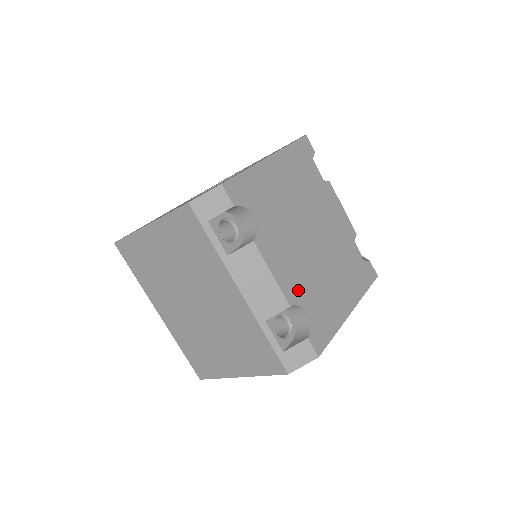
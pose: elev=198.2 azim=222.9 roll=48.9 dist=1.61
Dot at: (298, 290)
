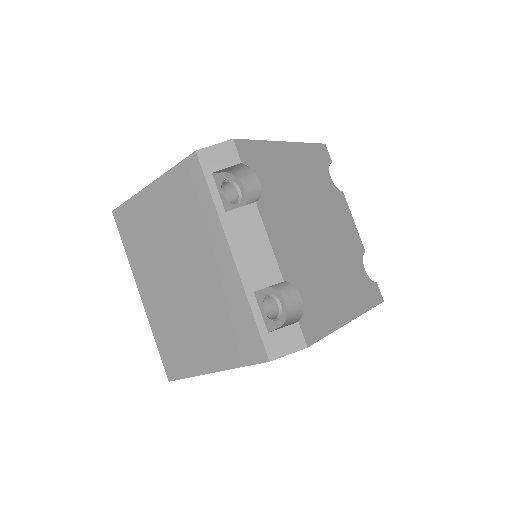
Dot at: (295, 270)
